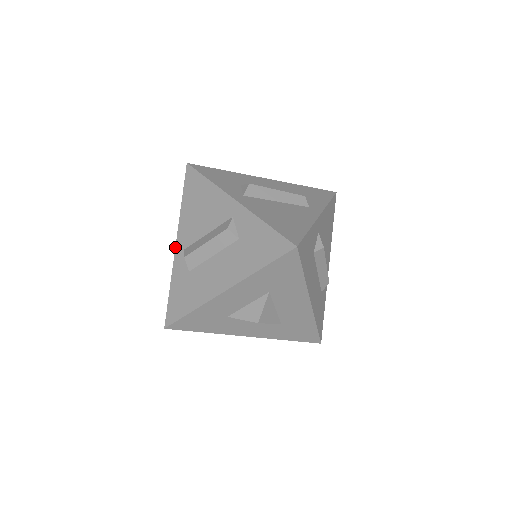
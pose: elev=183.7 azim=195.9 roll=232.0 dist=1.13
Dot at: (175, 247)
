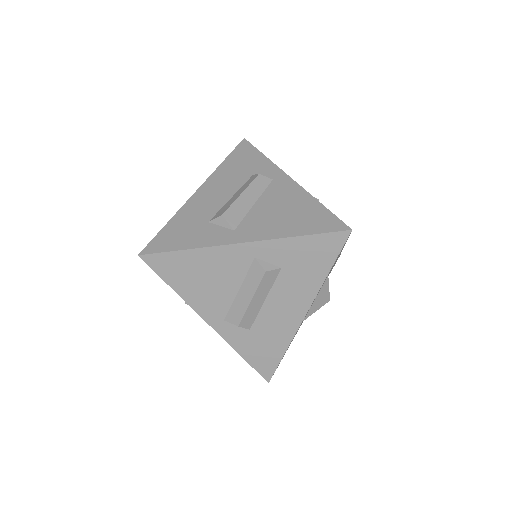
Dot at: occluded
